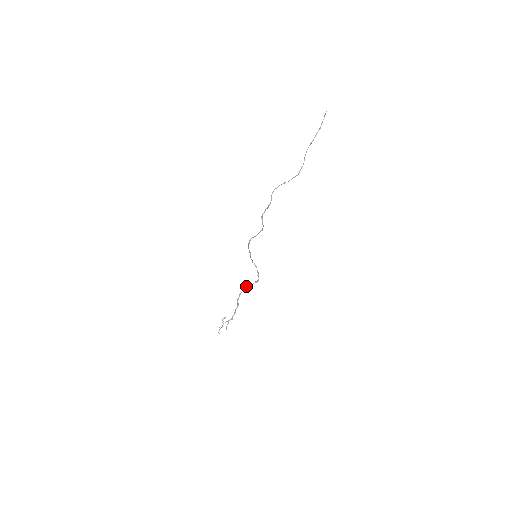
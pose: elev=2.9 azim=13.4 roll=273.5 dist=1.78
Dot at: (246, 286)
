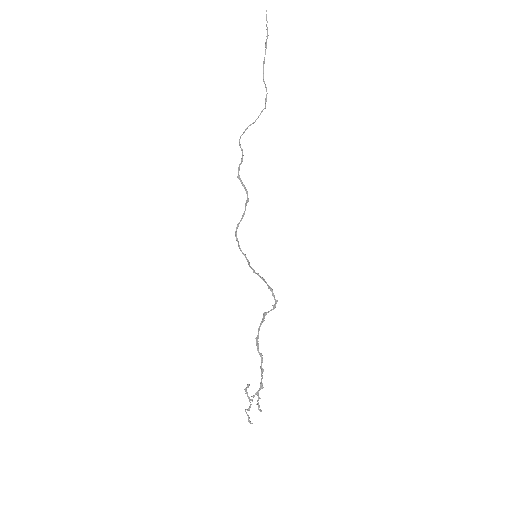
Dot at: occluded
